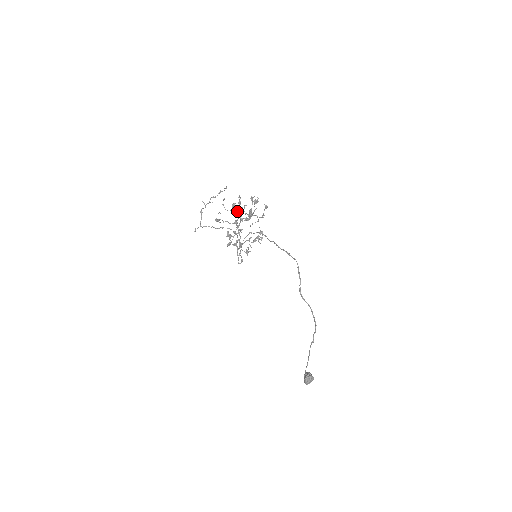
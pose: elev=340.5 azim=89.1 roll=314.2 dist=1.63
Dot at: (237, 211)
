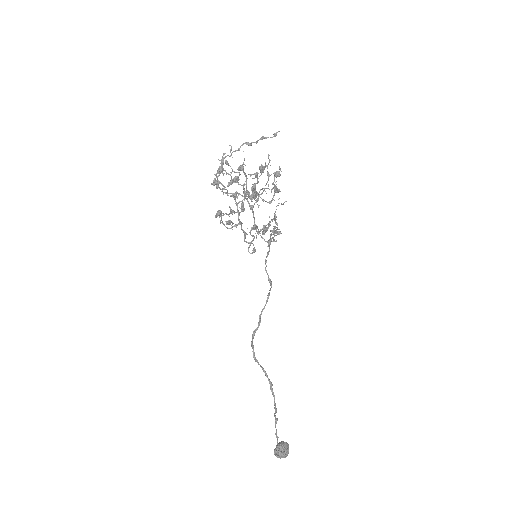
Dot at: (231, 180)
